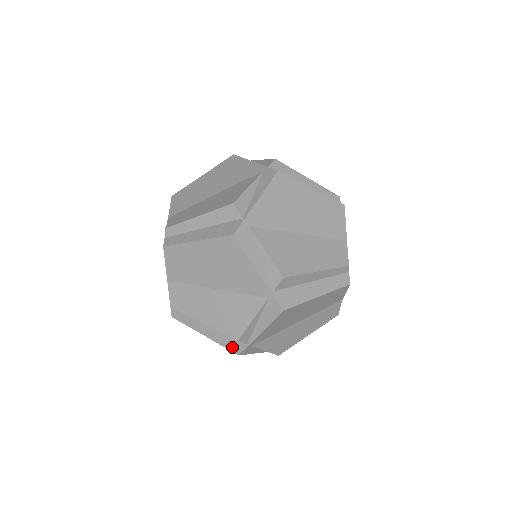
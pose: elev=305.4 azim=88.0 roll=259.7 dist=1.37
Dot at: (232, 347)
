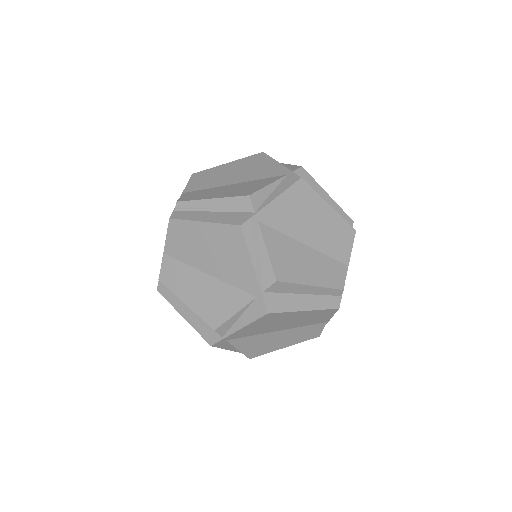
Dot at: (207, 336)
